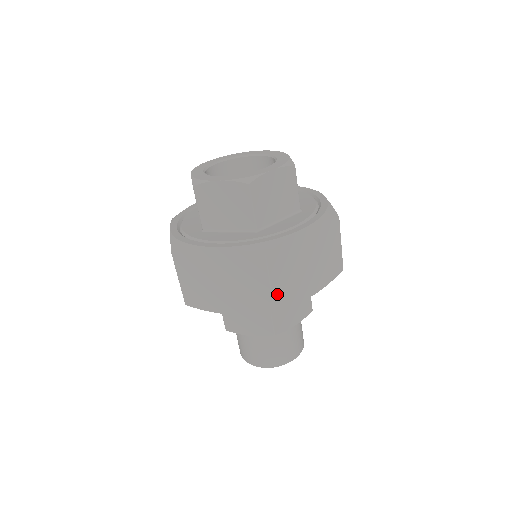
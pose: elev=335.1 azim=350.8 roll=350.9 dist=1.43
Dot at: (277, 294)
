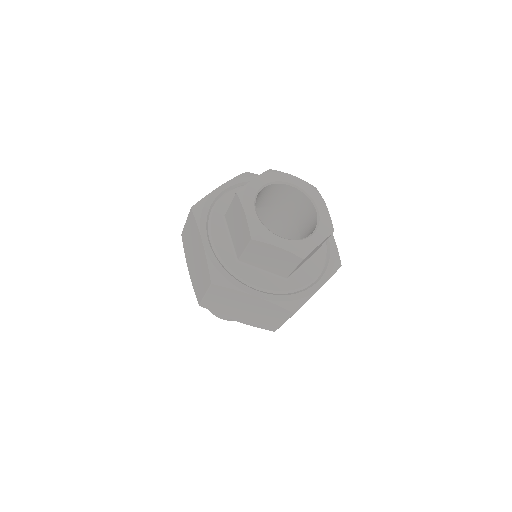
Dot at: occluded
